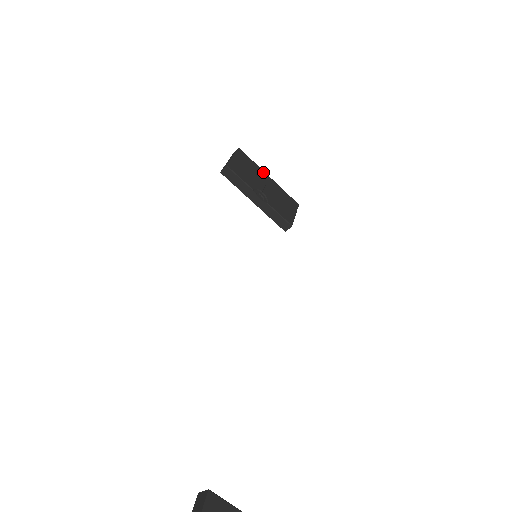
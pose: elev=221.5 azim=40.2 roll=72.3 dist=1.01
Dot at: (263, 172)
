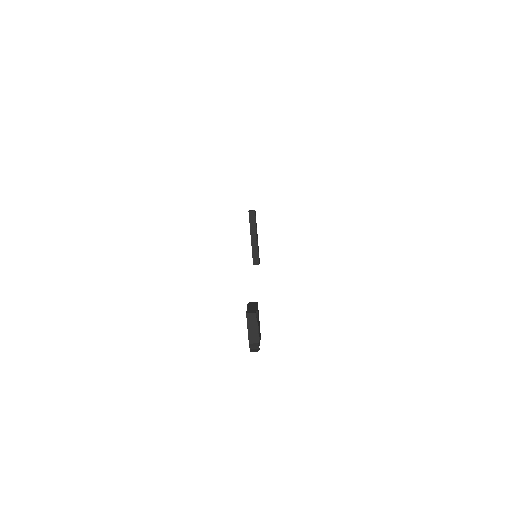
Dot at: occluded
